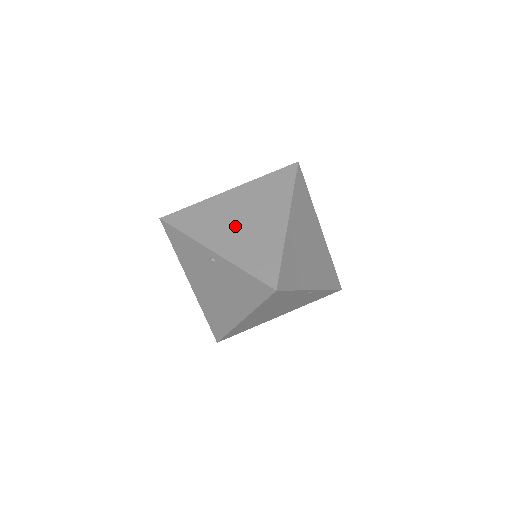
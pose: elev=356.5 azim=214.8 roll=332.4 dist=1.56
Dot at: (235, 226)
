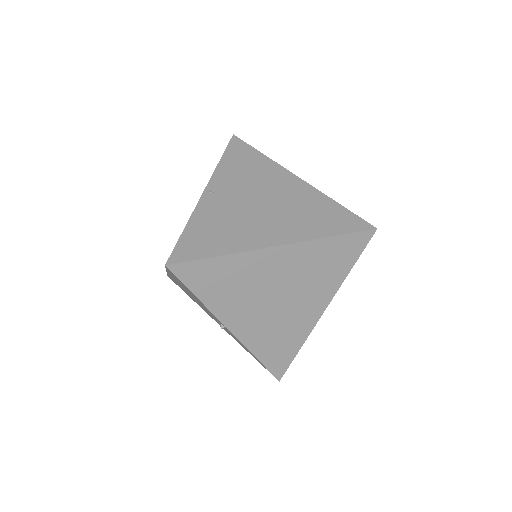
Dot at: (265, 305)
